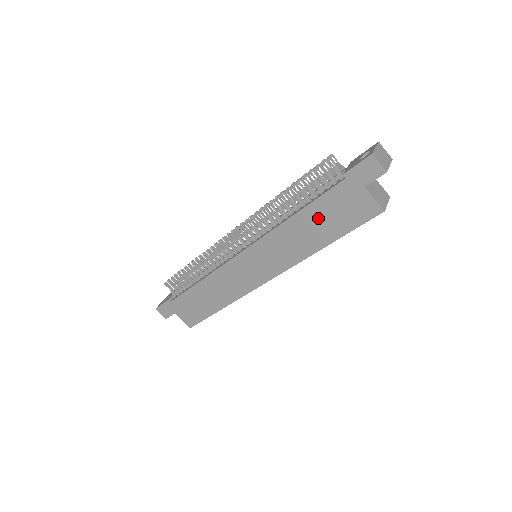
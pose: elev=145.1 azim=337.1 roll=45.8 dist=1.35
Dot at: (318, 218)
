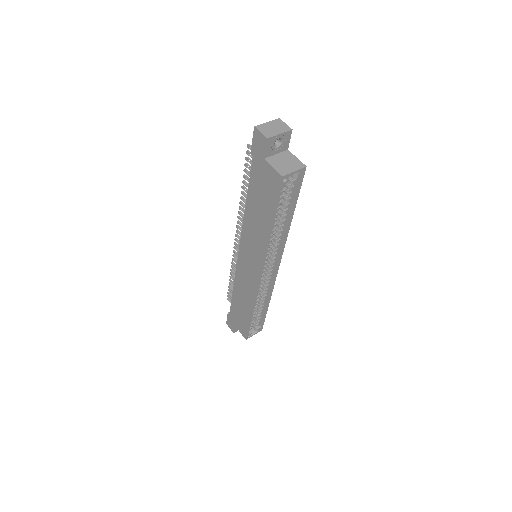
Dot at: (256, 201)
